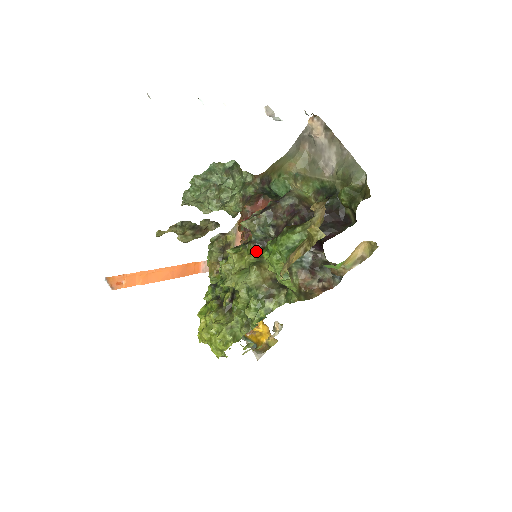
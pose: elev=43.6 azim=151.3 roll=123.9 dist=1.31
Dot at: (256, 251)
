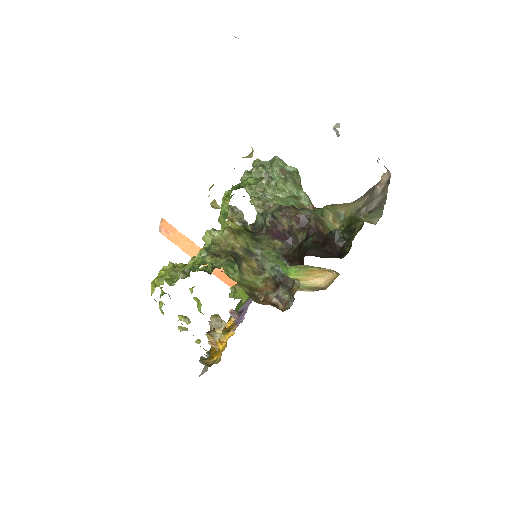
Dot at: (247, 230)
